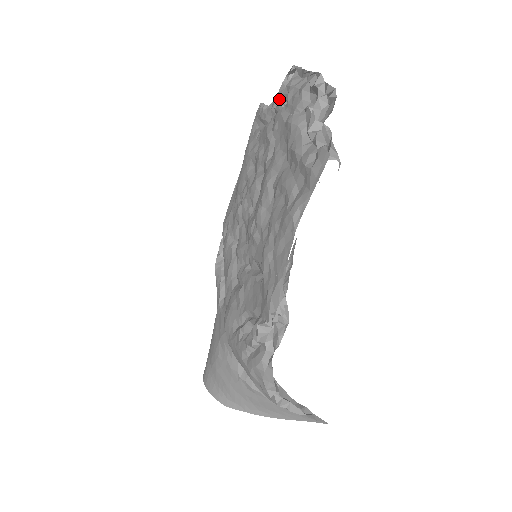
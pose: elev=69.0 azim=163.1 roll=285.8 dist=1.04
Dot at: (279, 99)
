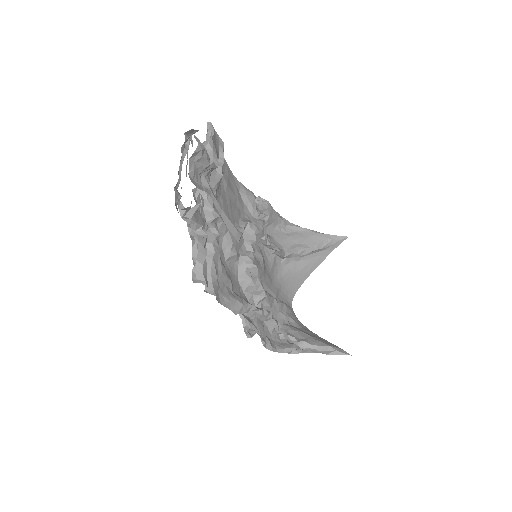
Dot at: occluded
